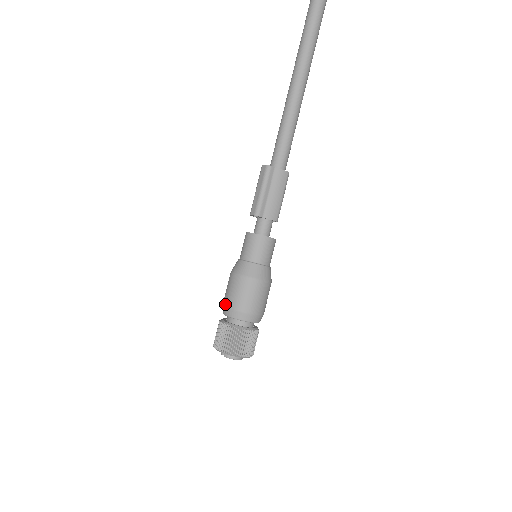
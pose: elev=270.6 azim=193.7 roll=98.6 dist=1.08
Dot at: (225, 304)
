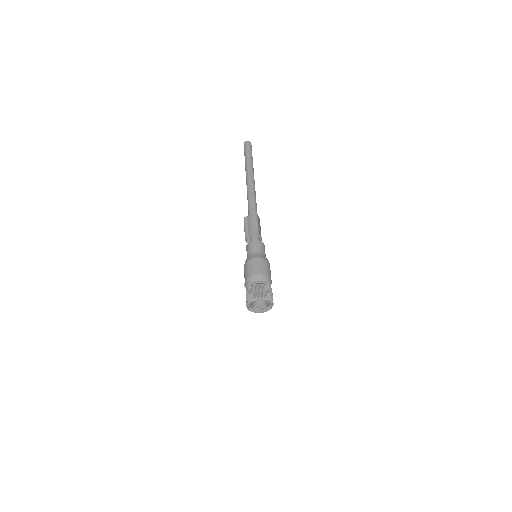
Dot at: (244, 285)
